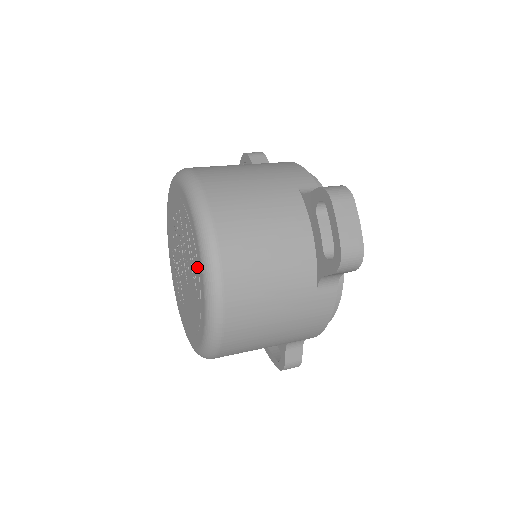
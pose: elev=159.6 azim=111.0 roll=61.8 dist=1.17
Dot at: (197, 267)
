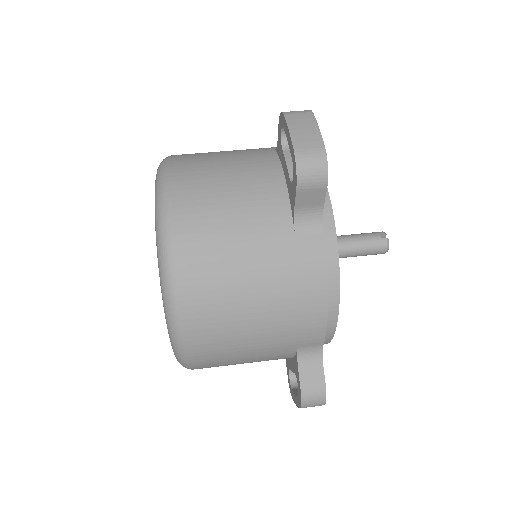
Dot at: occluded
